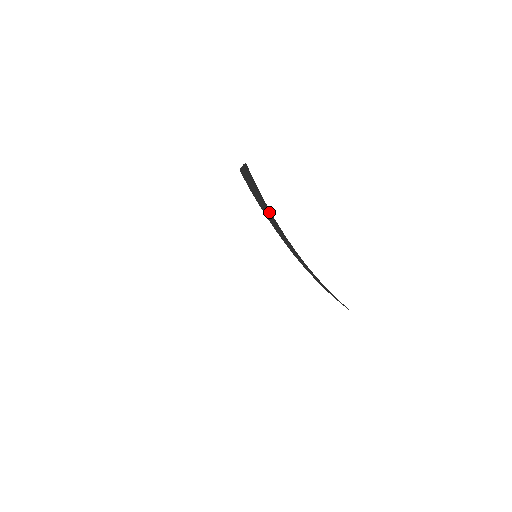
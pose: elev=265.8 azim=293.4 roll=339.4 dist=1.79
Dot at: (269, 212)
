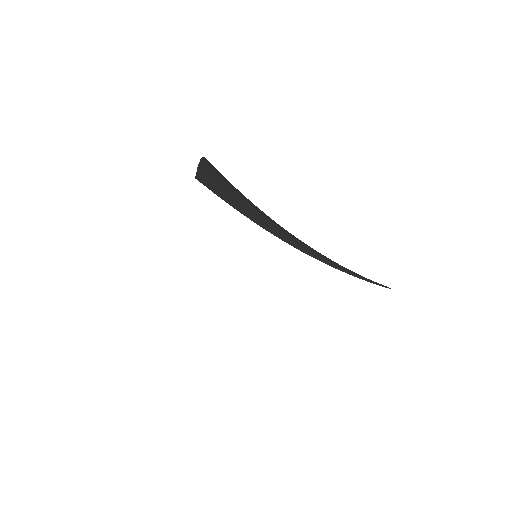
Dot at: (252, 209)
